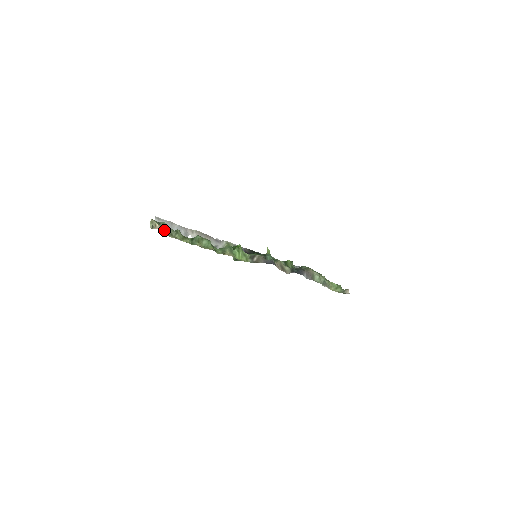
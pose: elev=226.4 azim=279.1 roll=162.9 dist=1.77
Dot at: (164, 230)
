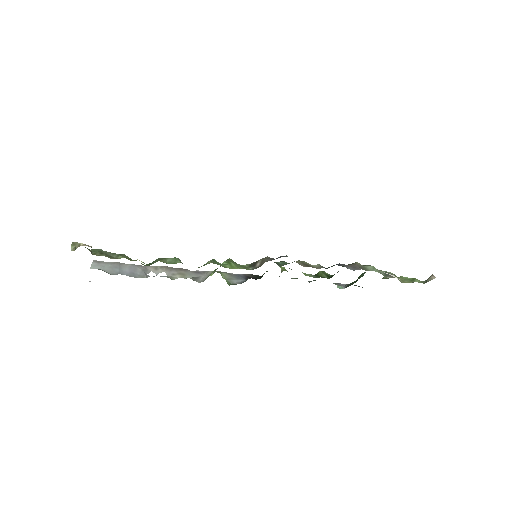
Dot at: (97, 253)
